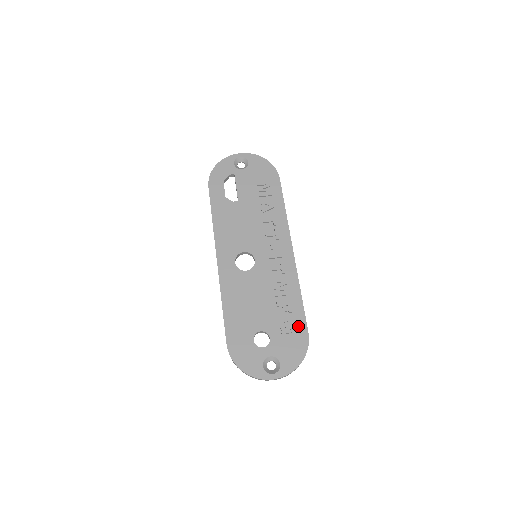
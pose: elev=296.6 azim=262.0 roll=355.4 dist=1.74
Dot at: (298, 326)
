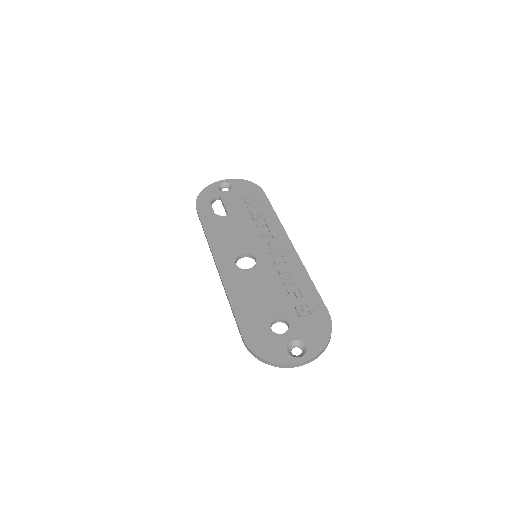
Dot at: (316, 307)
